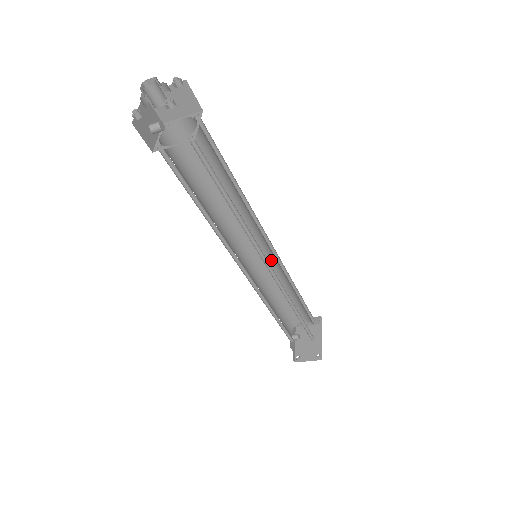
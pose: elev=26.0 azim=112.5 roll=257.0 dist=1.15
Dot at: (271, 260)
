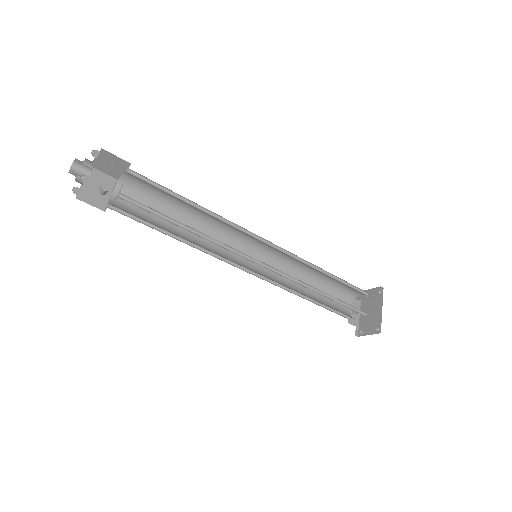
Dot at: (282, 253)
